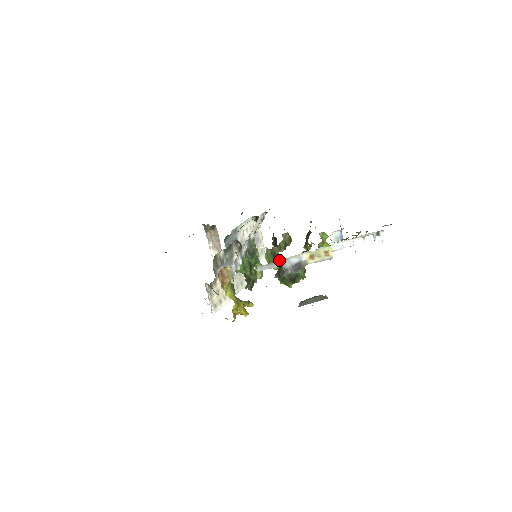
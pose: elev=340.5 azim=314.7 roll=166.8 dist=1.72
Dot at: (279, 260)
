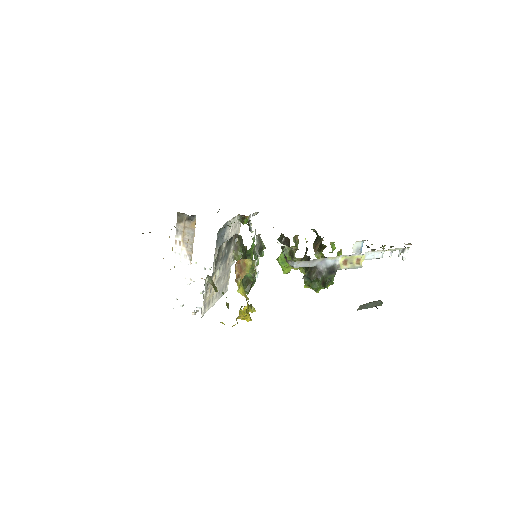
Dot at: (317, 259)
